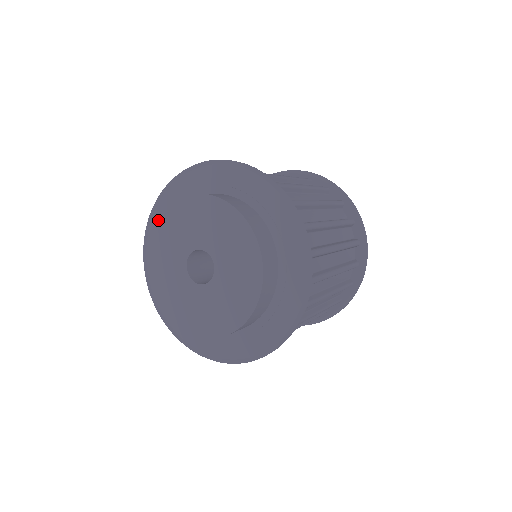
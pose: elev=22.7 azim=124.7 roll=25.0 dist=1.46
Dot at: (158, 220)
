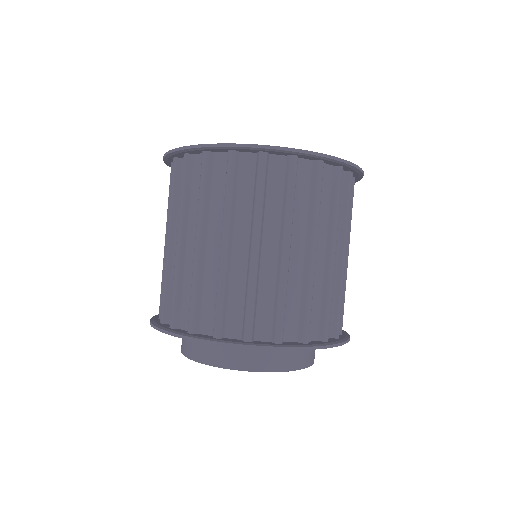
Dot at: (184, 355)
